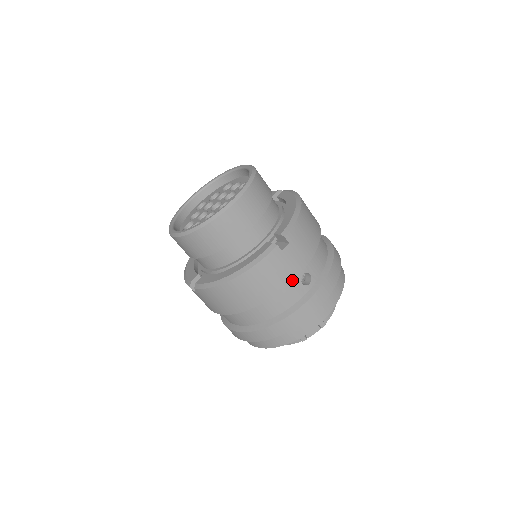
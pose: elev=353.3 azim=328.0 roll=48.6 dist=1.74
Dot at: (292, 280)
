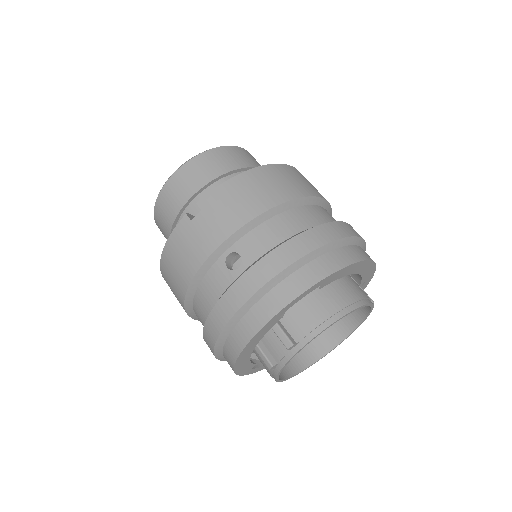
Dot at: (205, 259)
